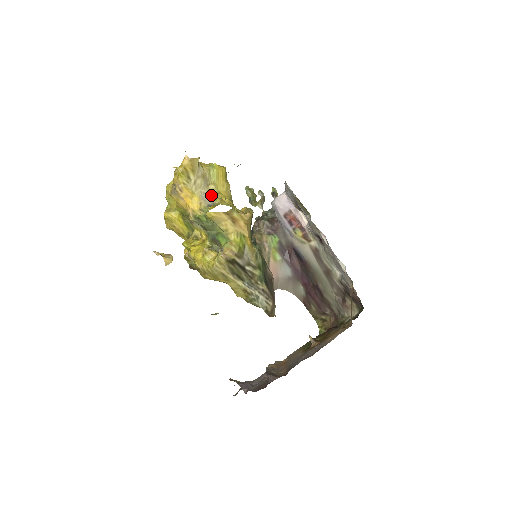
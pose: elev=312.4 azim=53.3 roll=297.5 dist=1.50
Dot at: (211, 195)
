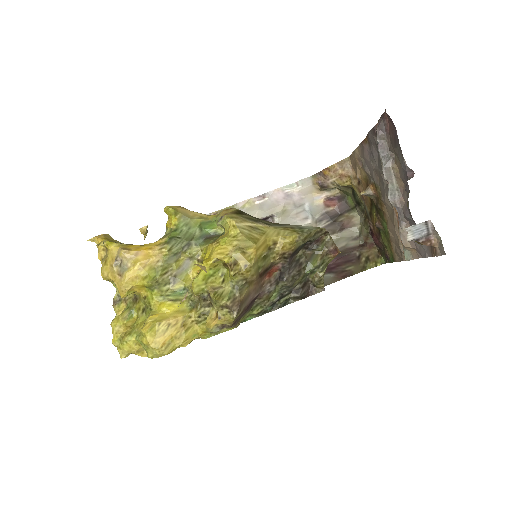
Dot at: occluded
